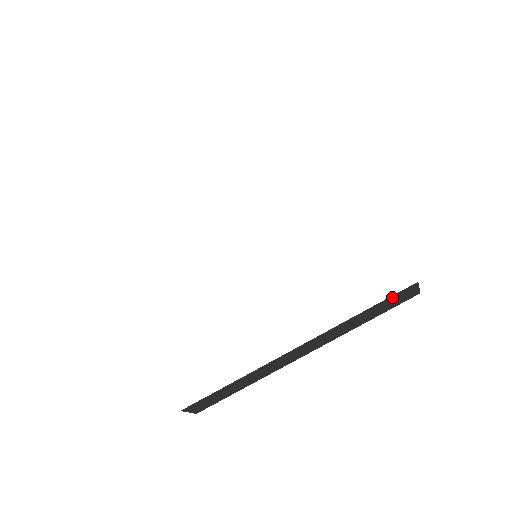
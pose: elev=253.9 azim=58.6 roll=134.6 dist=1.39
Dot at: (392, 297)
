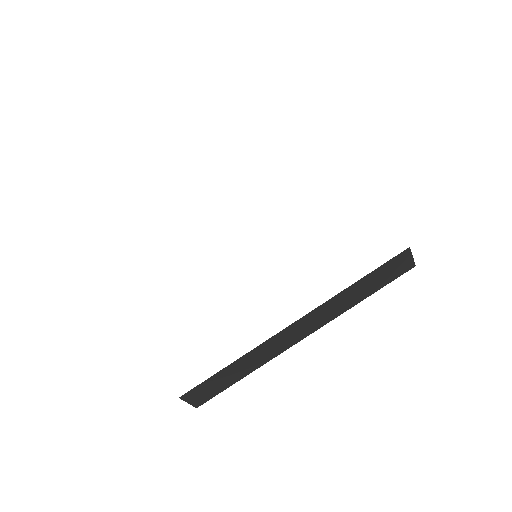
Dot at: (386, 265)
